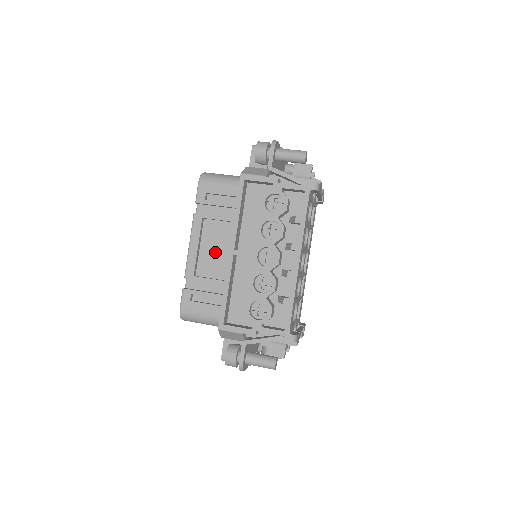
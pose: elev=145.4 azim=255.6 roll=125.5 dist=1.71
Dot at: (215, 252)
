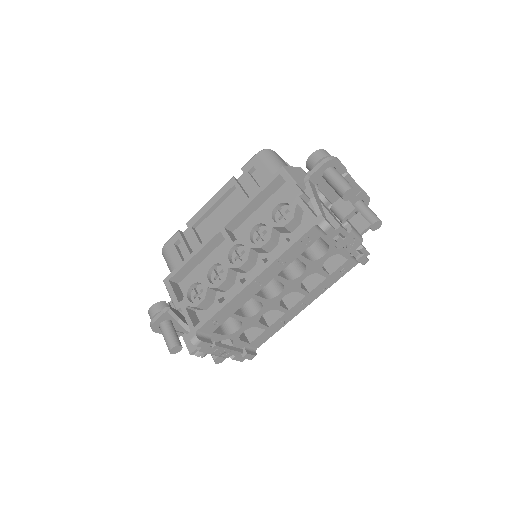
Dot at: (221, 221)
